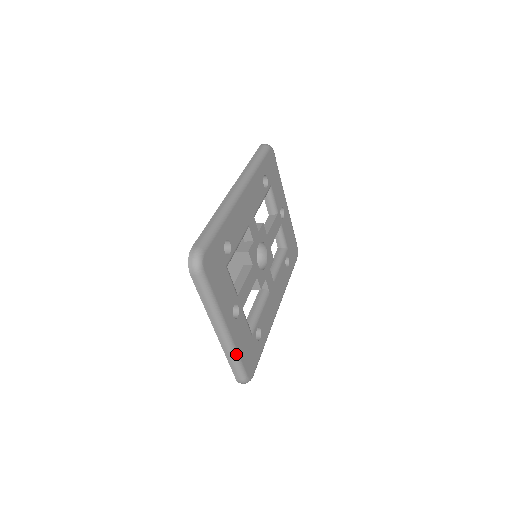
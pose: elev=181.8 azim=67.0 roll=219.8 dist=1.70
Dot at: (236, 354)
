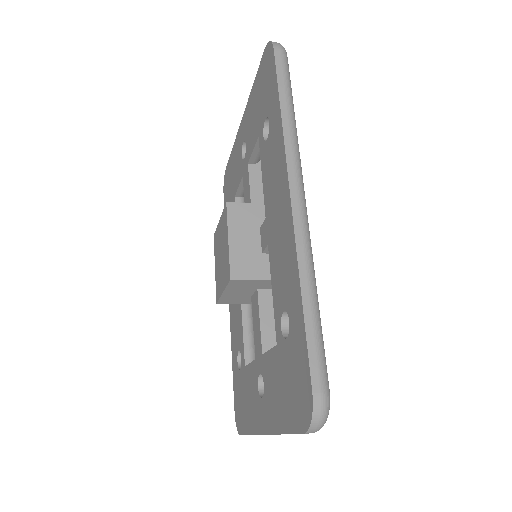
Dot at: occluded
